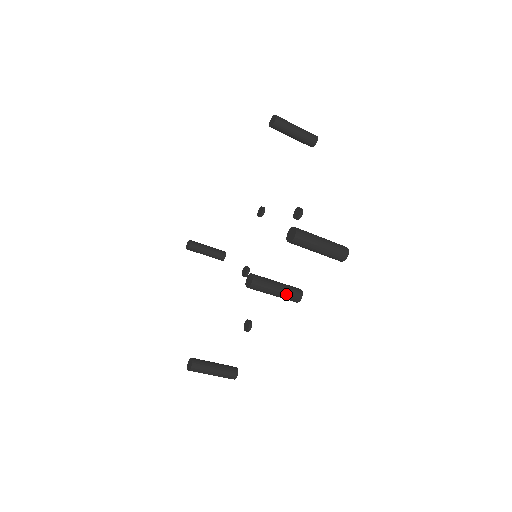
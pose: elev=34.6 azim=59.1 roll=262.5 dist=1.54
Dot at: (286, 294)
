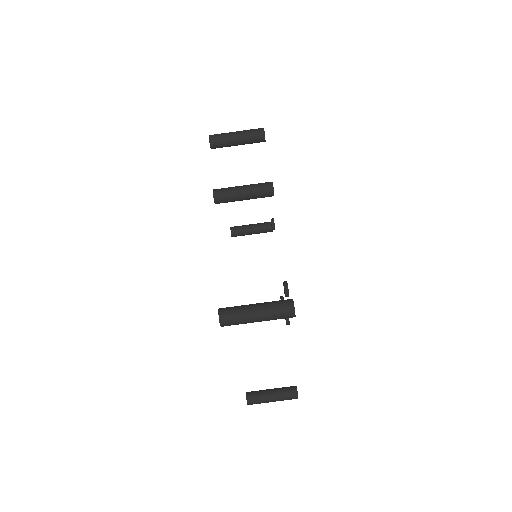
Dot at: (253, 185)
